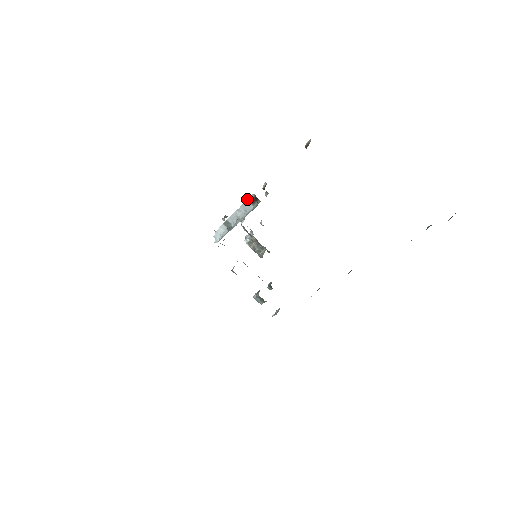
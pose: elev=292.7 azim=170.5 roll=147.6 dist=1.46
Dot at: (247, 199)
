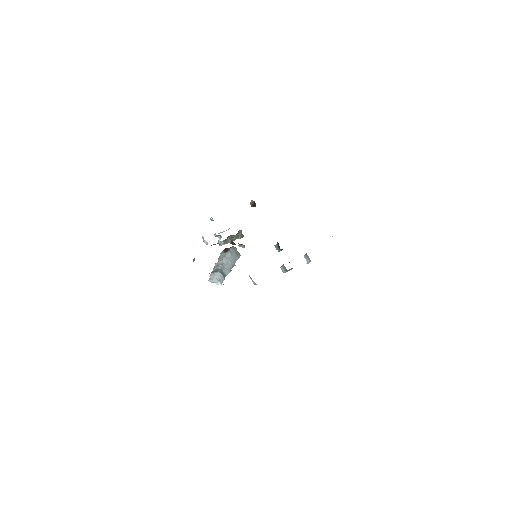
Dot at: (220, 255)
